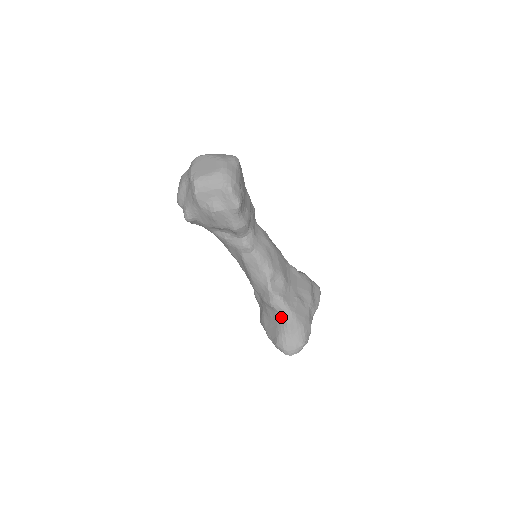
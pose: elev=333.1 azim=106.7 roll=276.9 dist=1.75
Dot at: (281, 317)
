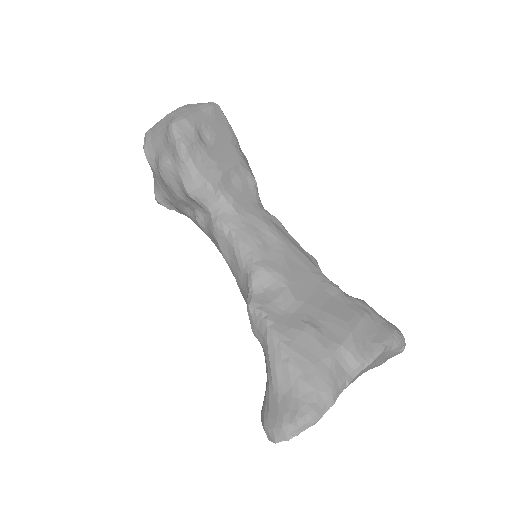
Dot at: (265, 355)
